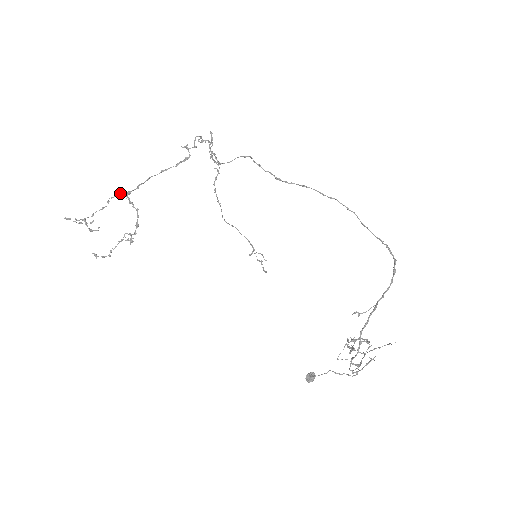
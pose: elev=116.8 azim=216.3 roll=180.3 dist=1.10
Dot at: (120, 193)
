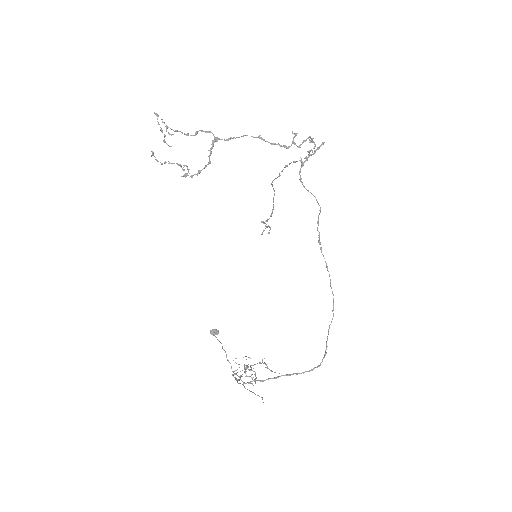
Dot at: (211, 132)
